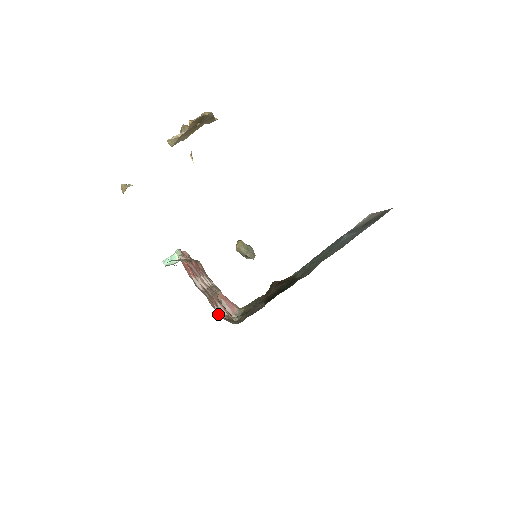
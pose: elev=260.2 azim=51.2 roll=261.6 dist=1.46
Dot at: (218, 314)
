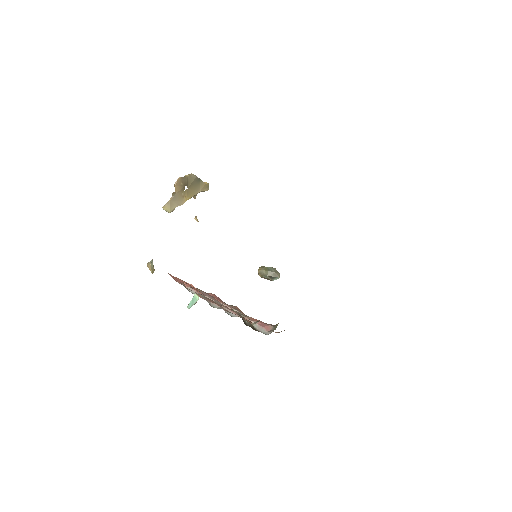
Dot at: occluded
